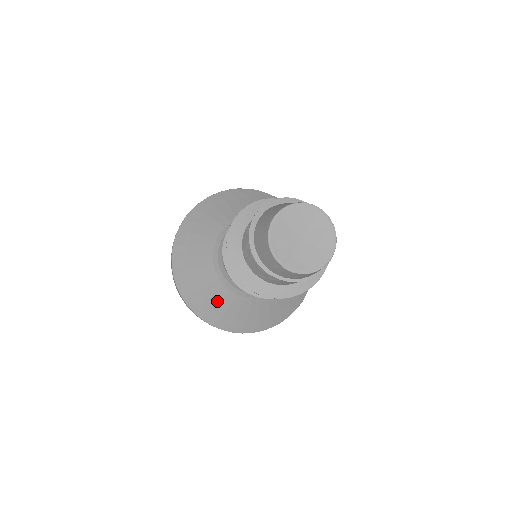
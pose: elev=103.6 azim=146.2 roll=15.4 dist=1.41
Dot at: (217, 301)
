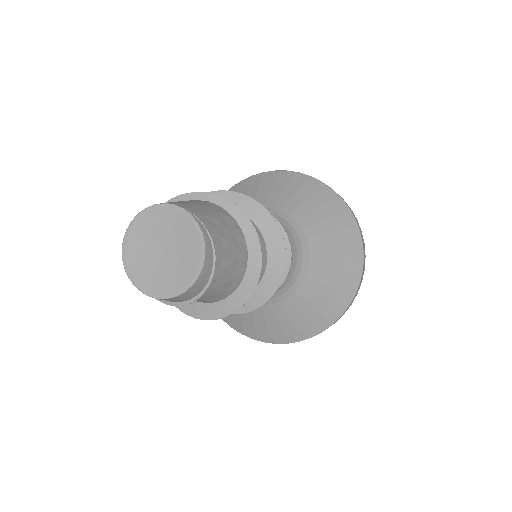
Dot at: occluded
